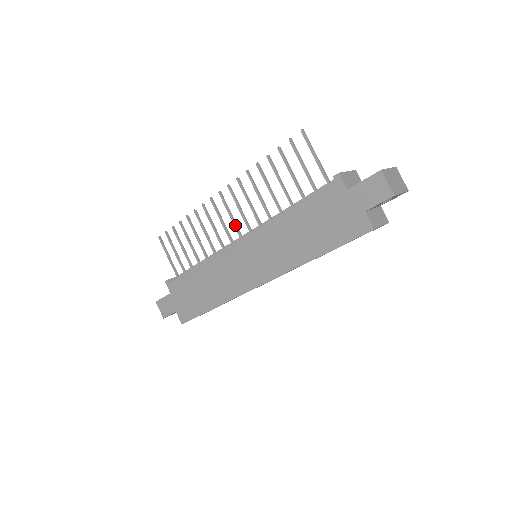
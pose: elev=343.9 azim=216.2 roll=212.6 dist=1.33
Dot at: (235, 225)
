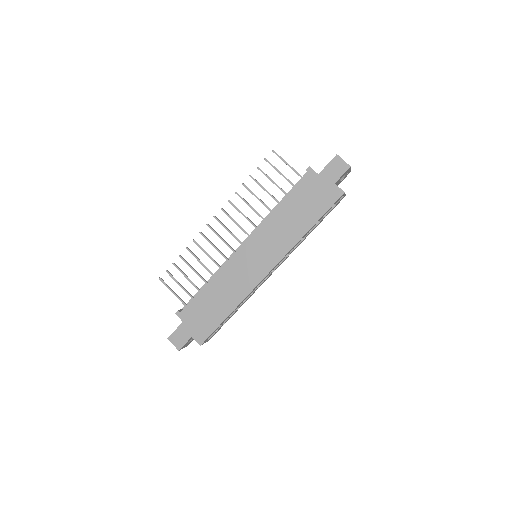
Dot at: (234, 236)
